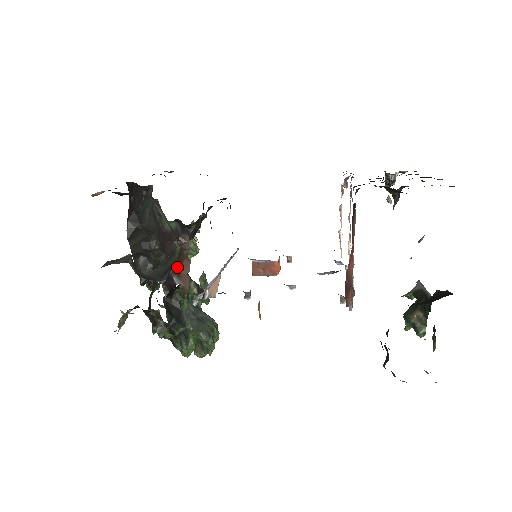
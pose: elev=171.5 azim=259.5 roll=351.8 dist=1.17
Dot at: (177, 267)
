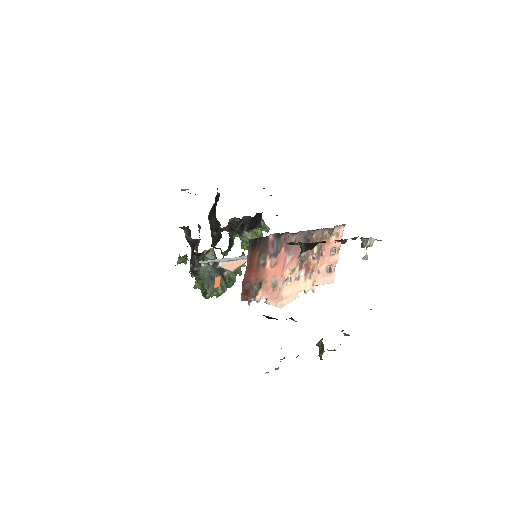
Dot at: occluded
